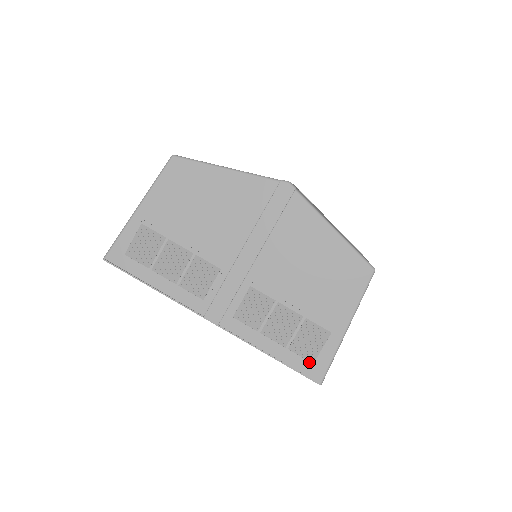
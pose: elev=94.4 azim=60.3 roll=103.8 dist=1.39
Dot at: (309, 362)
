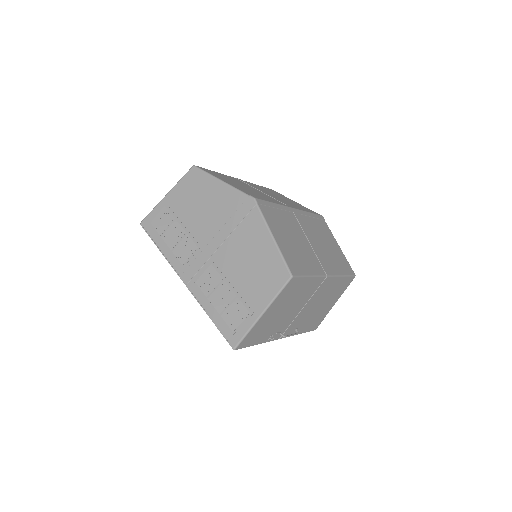
Dot at: (231, 330)
